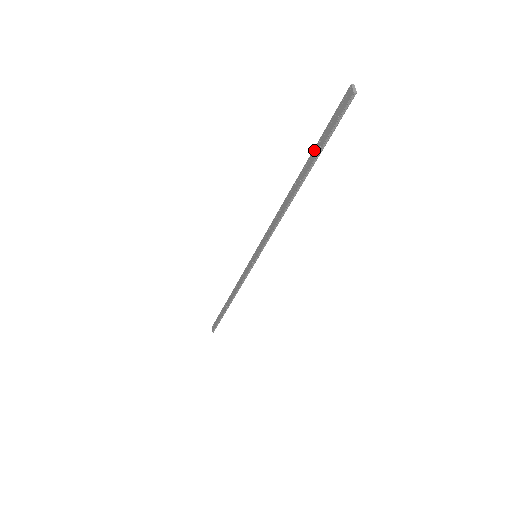
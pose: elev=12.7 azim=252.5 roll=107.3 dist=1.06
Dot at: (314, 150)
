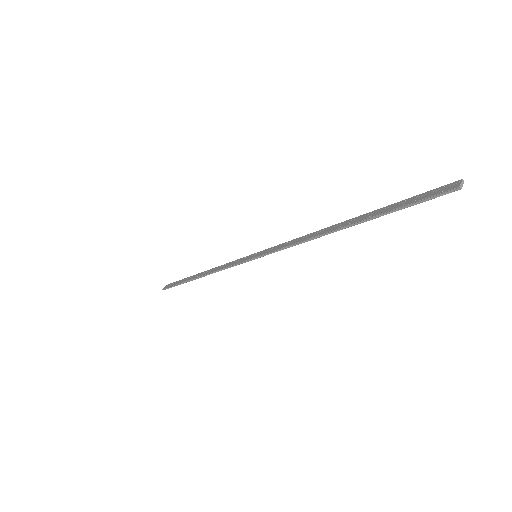
Dot at: (383, 208)
